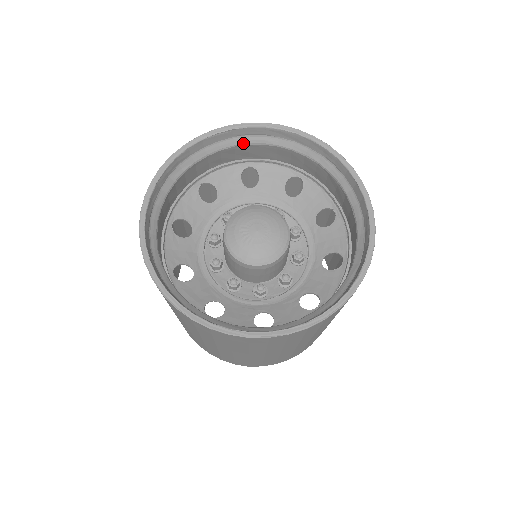
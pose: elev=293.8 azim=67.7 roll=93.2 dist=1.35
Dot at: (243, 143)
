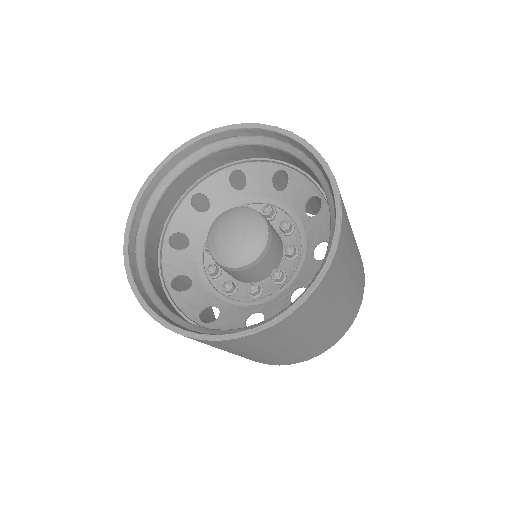
Dot at: (216, 149)
